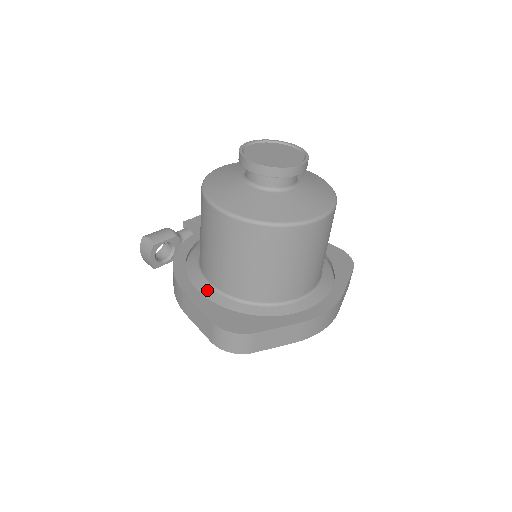
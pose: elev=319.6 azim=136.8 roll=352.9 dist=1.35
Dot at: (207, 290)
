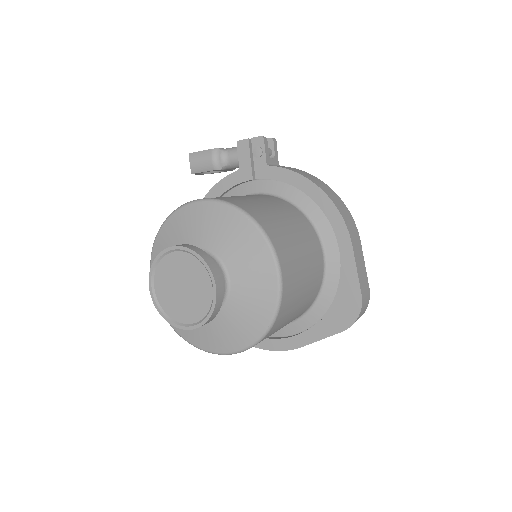
Dot at: occluded
